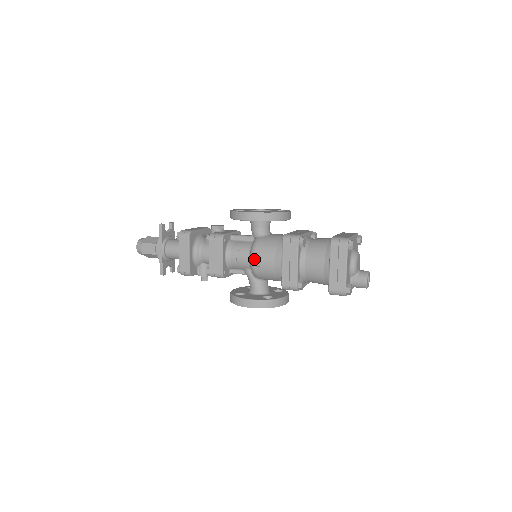
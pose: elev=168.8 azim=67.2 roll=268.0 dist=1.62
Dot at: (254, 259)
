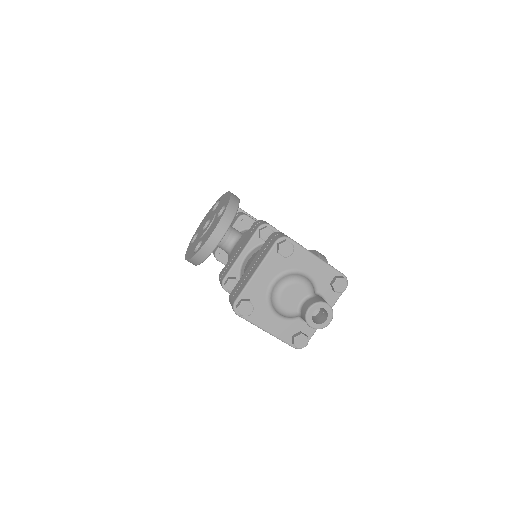
Dot at: occluded
